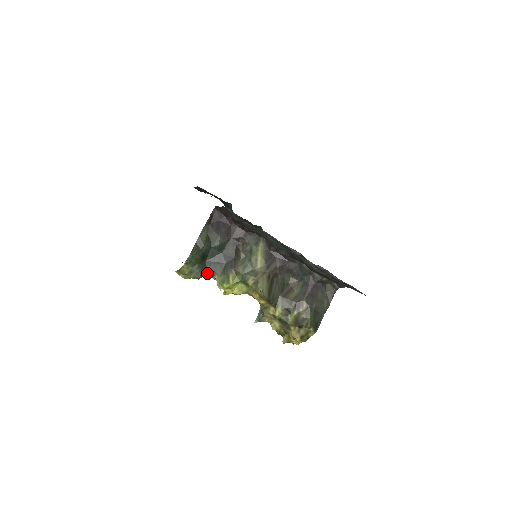
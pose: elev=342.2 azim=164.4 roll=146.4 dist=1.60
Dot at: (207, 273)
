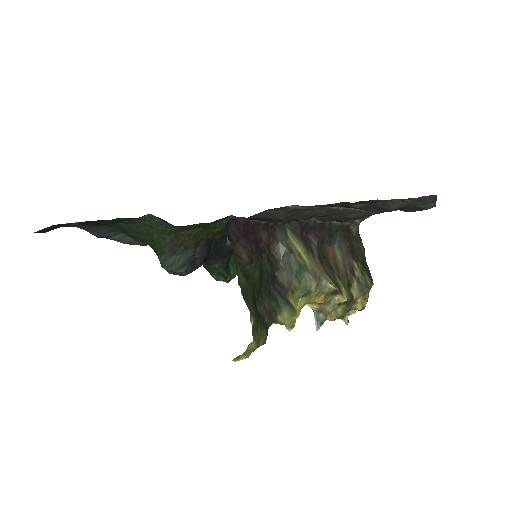
Dot at: (268, 323)
